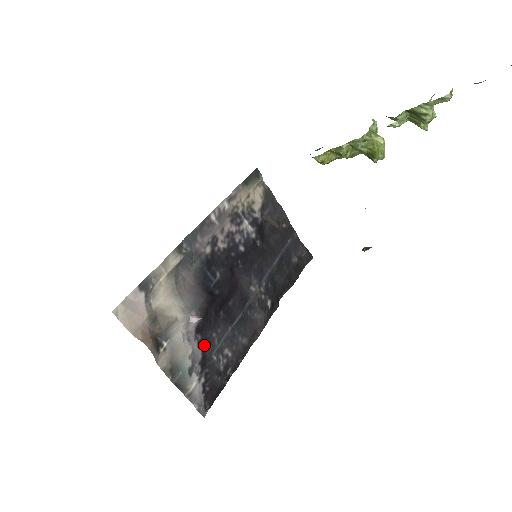
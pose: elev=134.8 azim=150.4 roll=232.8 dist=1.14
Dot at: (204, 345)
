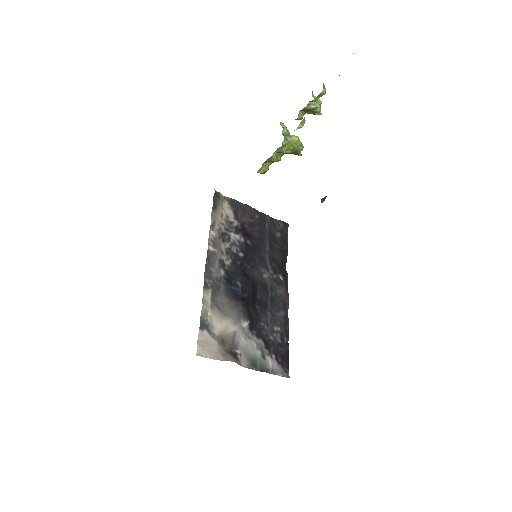
Dot at: (260, 335)
